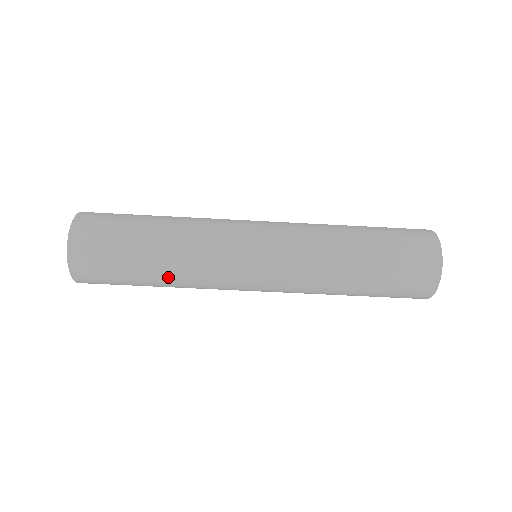
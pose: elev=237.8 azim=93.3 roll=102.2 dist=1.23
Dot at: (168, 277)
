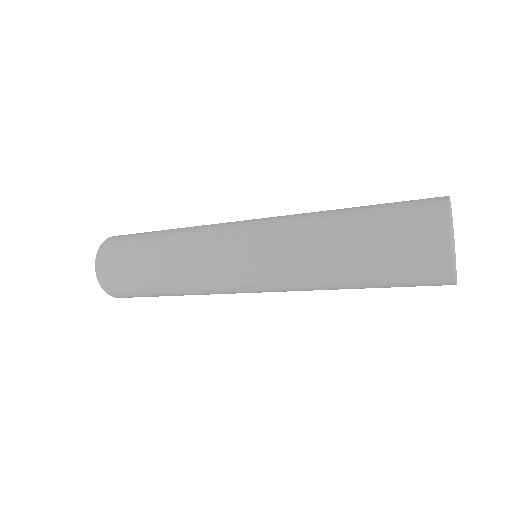
Dot at: (182, 294)
